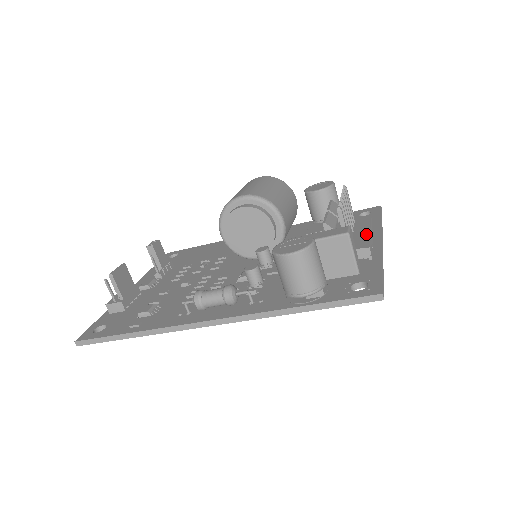
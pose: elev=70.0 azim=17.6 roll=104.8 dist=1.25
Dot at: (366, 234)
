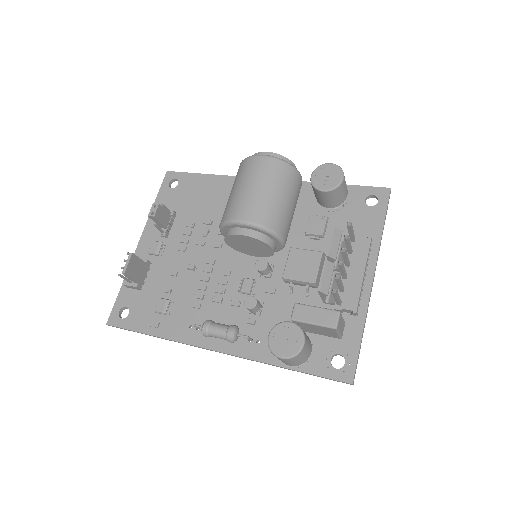
Dot at: (359, 281)
